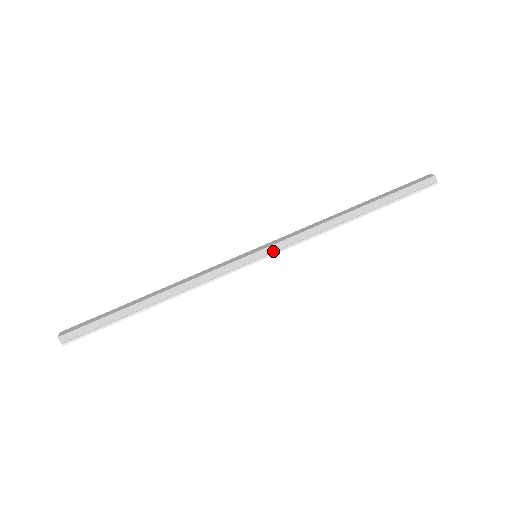
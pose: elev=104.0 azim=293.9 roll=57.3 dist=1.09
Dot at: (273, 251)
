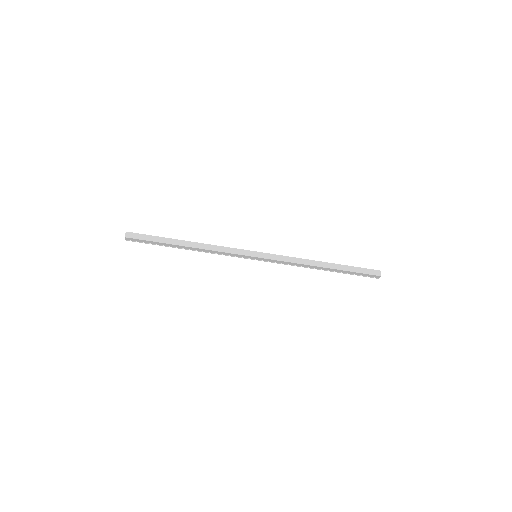
Dot at: (266, 260)
